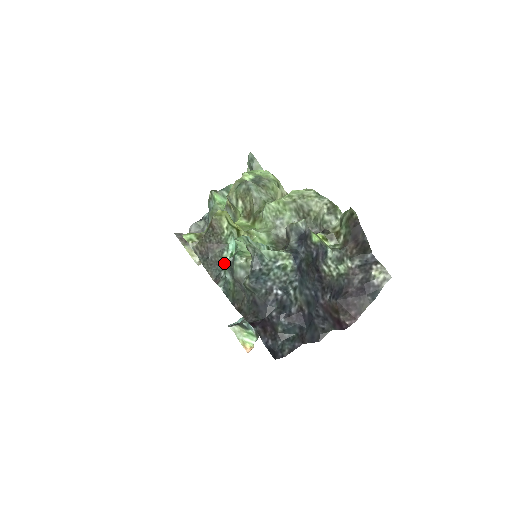
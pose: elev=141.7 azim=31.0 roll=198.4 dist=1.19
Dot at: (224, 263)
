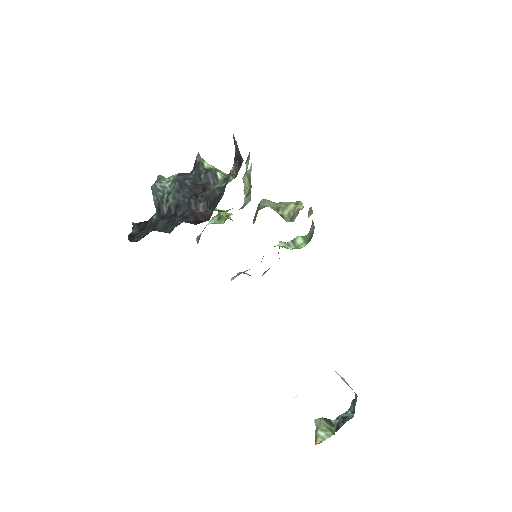
Dot at: occluded
